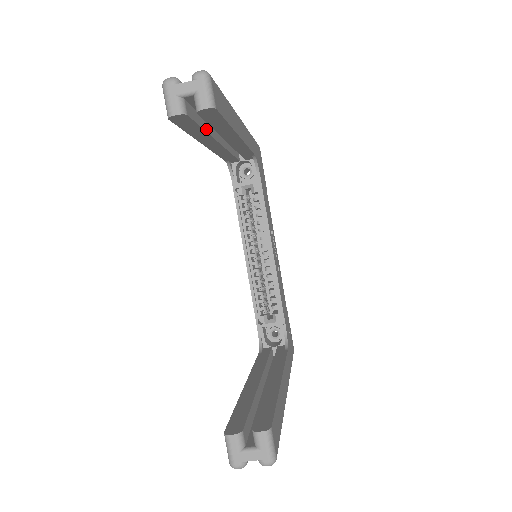
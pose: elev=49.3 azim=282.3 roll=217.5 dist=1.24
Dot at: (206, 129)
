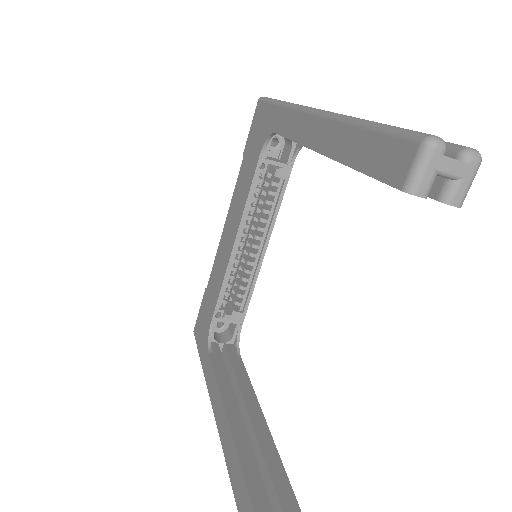
Dot at: occluded
